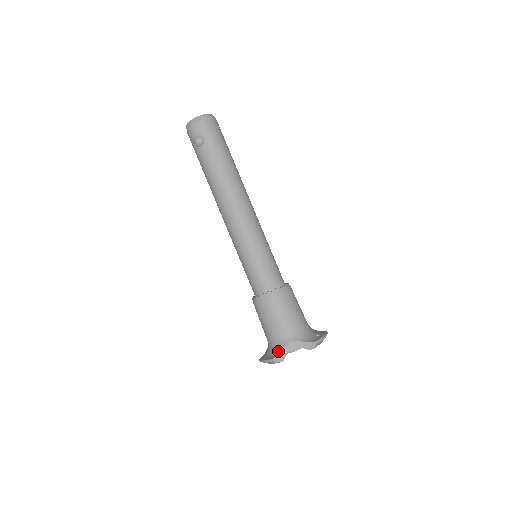
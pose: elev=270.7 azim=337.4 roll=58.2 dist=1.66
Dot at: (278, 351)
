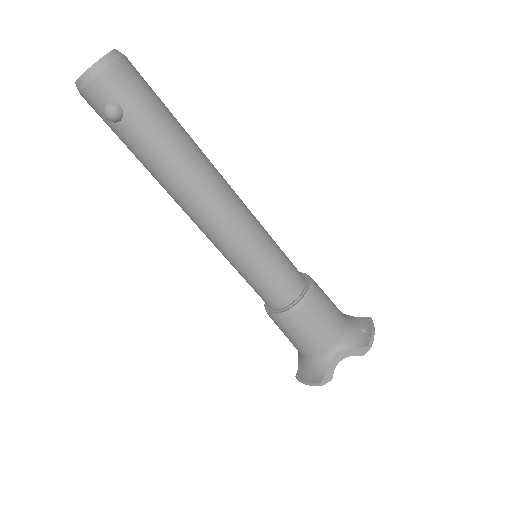
Dot at: (322, 369)
